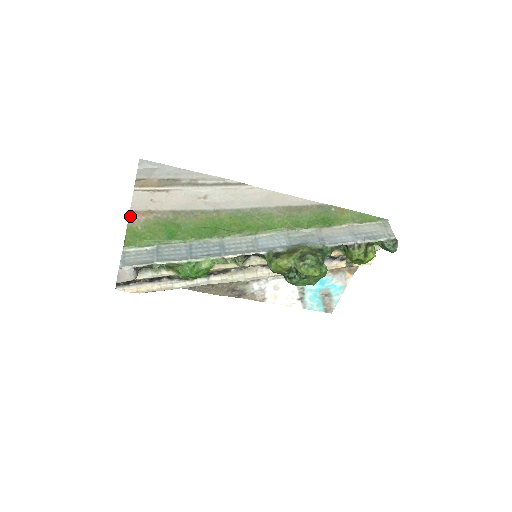
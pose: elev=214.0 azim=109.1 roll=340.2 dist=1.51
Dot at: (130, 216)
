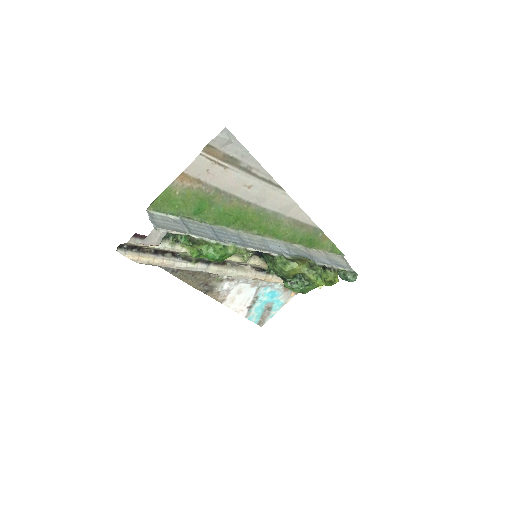
Dot at: (178, 178)
